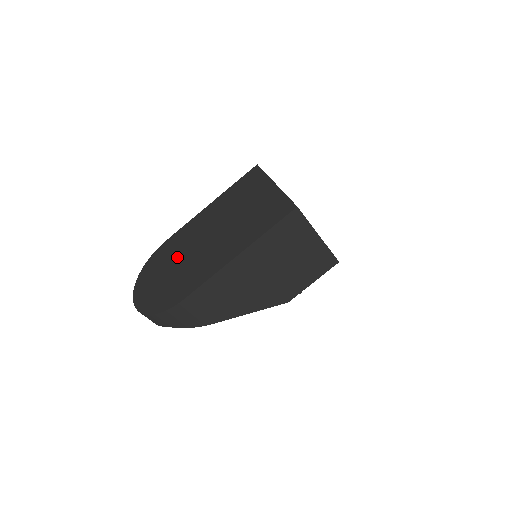
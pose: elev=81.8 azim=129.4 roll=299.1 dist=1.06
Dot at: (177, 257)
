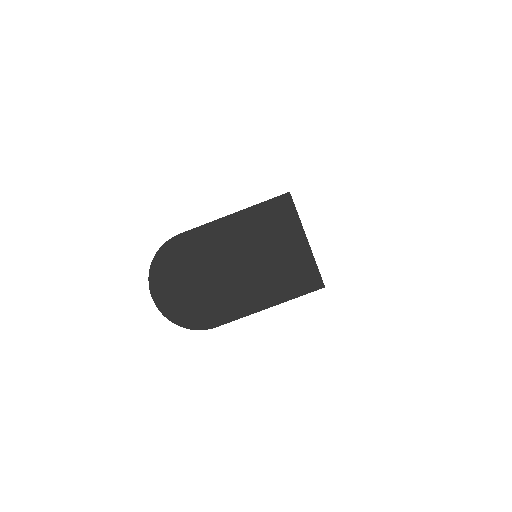
Dot at: (200, 270)
